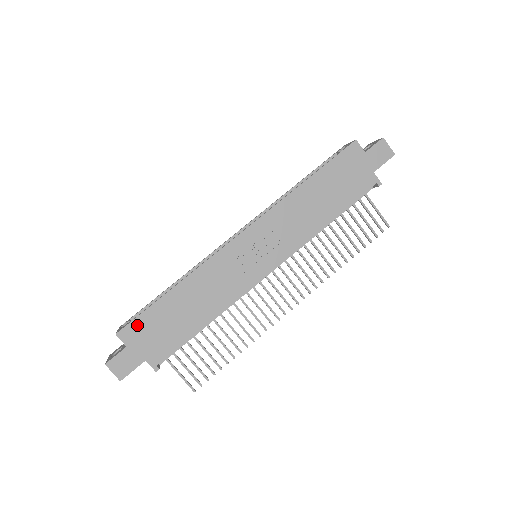
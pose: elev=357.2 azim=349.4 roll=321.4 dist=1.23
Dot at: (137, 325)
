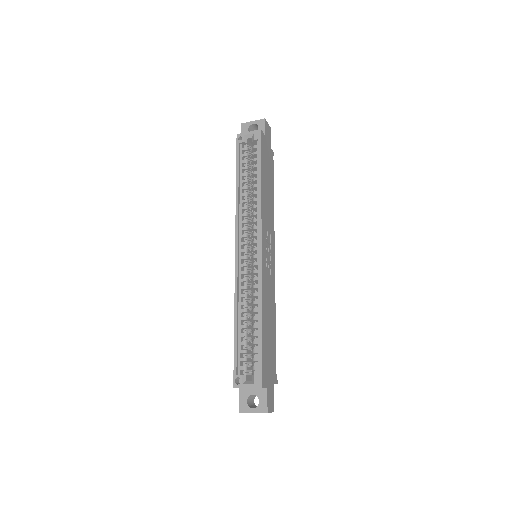
Dot at: (264, 368)
